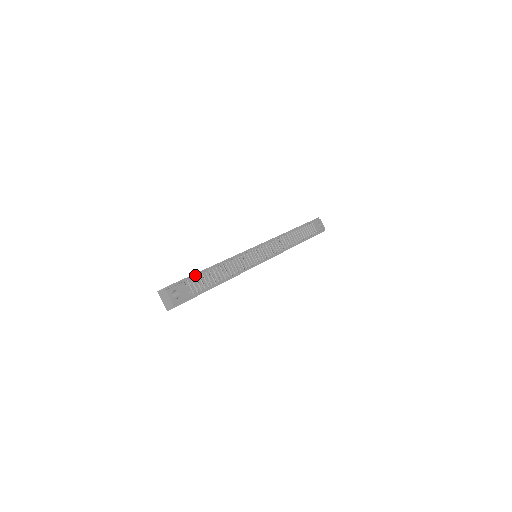
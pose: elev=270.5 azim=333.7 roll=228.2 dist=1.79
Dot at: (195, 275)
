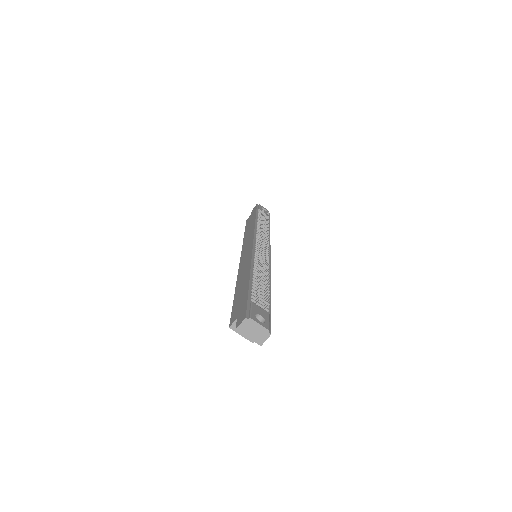
Dot at: (250, 291)
